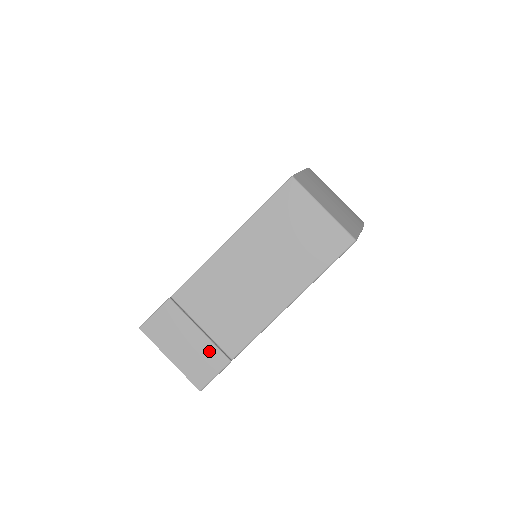
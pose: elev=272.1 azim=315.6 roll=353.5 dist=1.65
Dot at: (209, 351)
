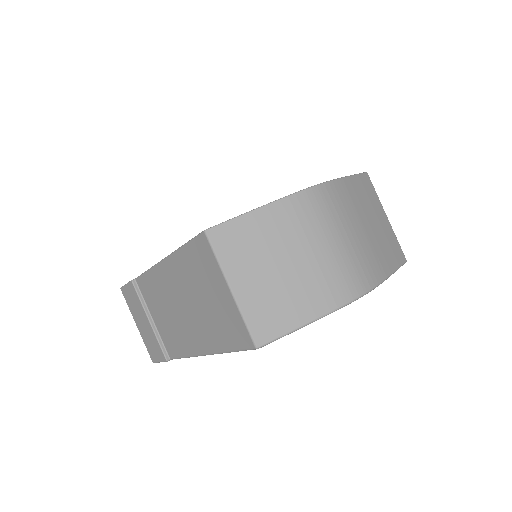
Dot at: (155, 341)
